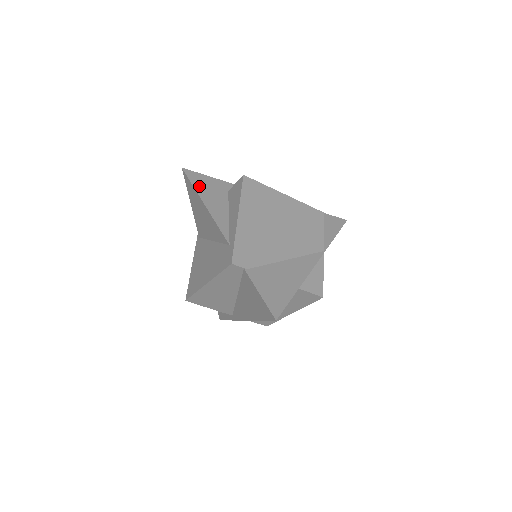
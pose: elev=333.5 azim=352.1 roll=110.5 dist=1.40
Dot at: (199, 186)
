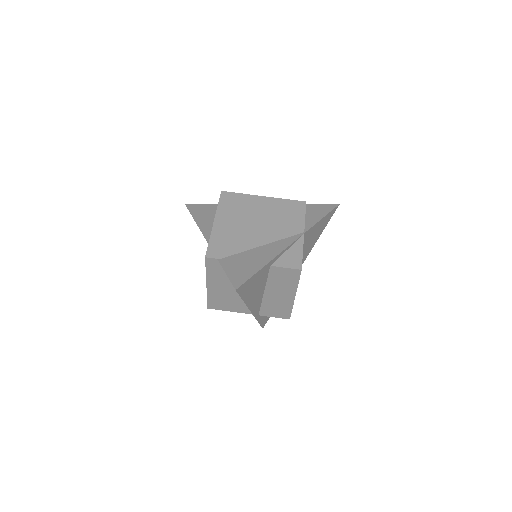
Dot at: (195, 212)
